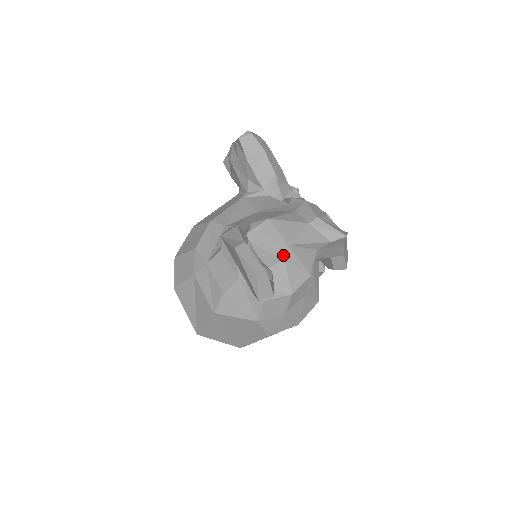
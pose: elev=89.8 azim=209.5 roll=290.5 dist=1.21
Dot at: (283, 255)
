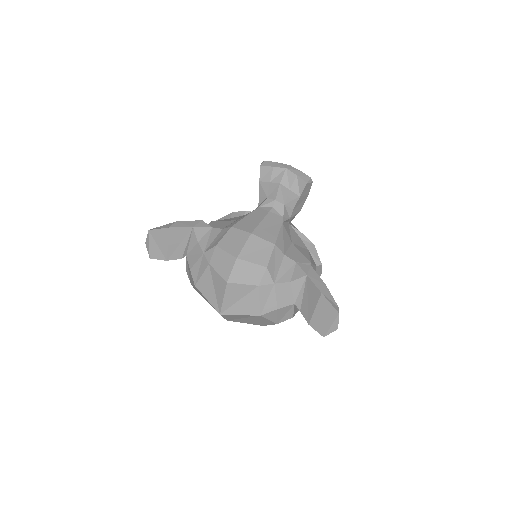
Dot at: occluded
